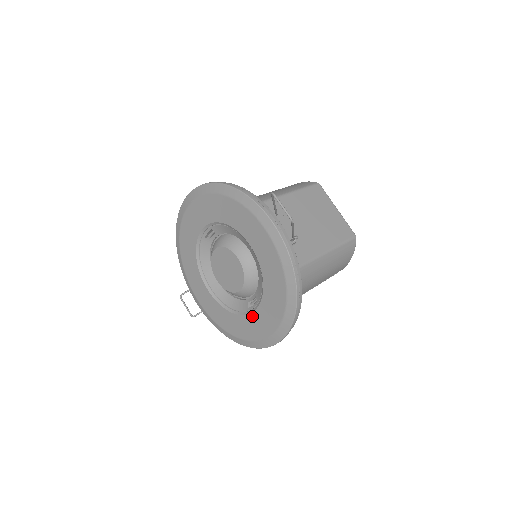
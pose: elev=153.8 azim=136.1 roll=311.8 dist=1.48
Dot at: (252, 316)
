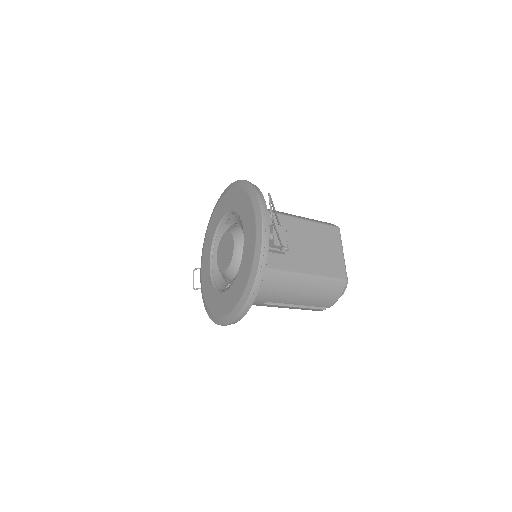
Dot at: (225, 294)
